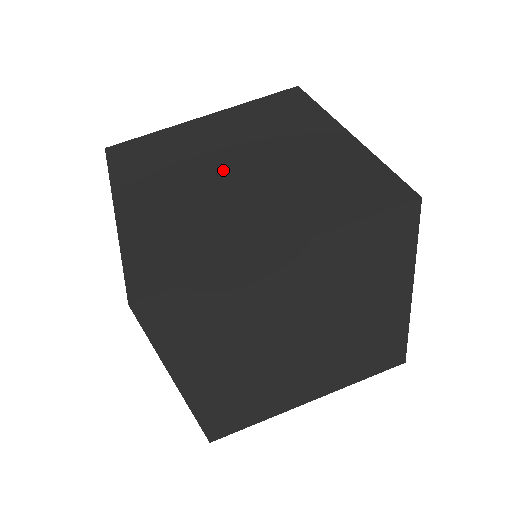
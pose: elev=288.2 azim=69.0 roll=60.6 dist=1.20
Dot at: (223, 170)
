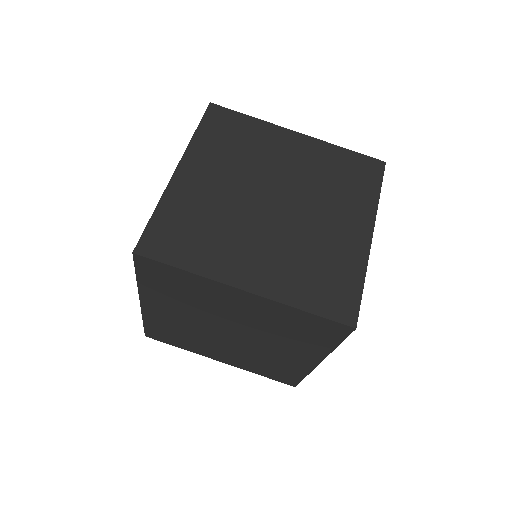
Dot at: occluded
